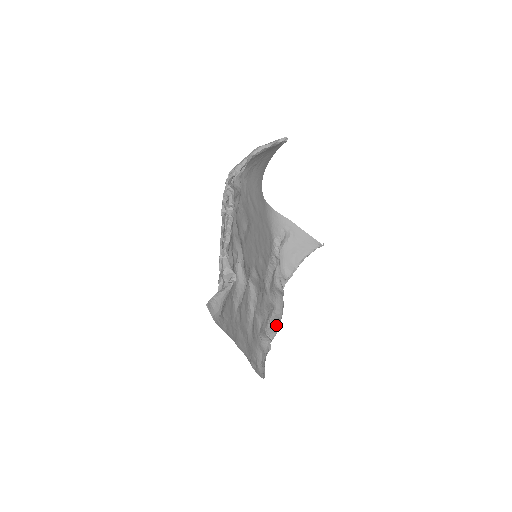
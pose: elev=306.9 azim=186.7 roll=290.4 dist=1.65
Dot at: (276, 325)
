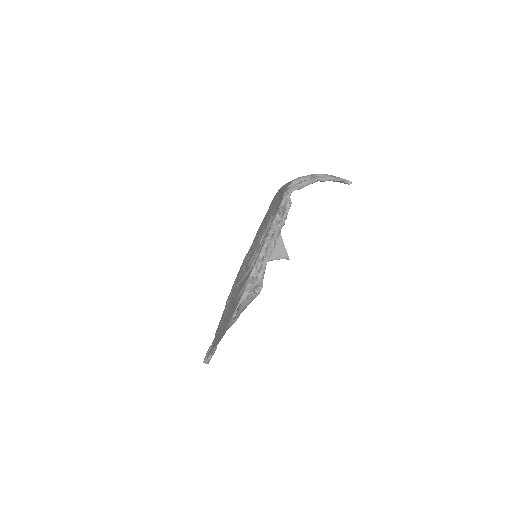
Dot at: occluded
